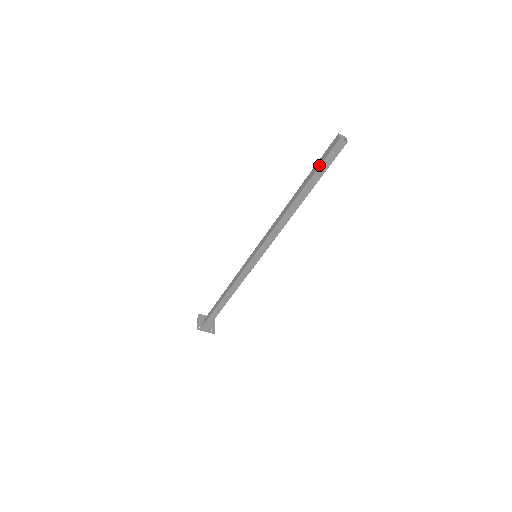
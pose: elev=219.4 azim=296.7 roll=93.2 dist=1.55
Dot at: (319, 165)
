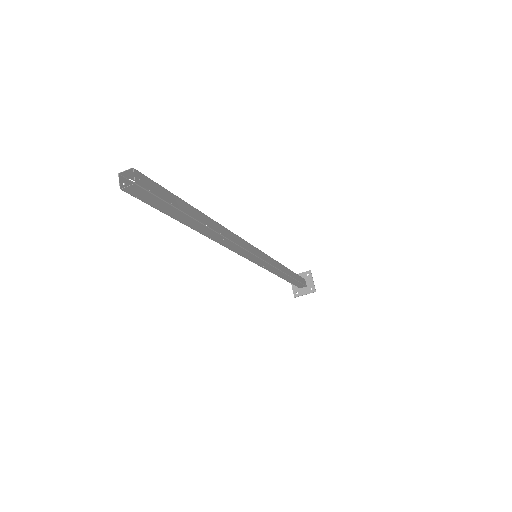
Dot at: (157, 209)
